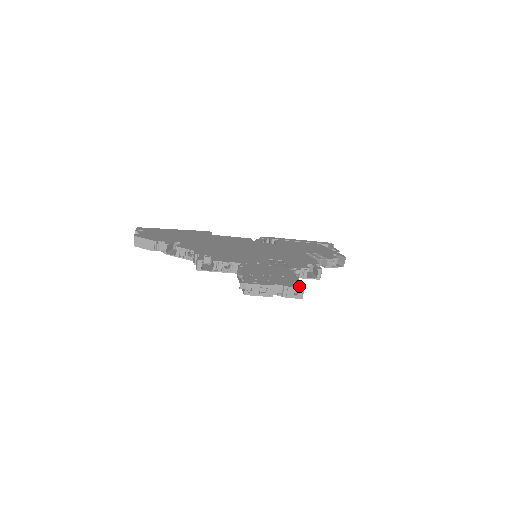
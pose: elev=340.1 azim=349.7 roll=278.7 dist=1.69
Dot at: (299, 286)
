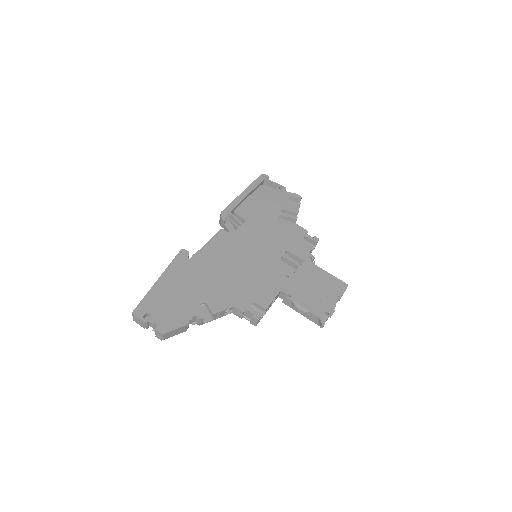
Dot at: (345, 287)
